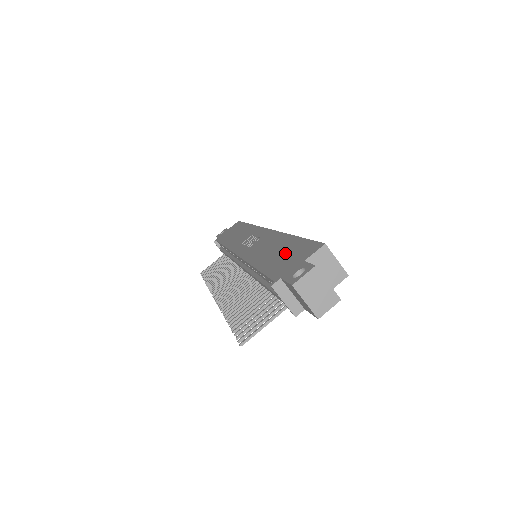
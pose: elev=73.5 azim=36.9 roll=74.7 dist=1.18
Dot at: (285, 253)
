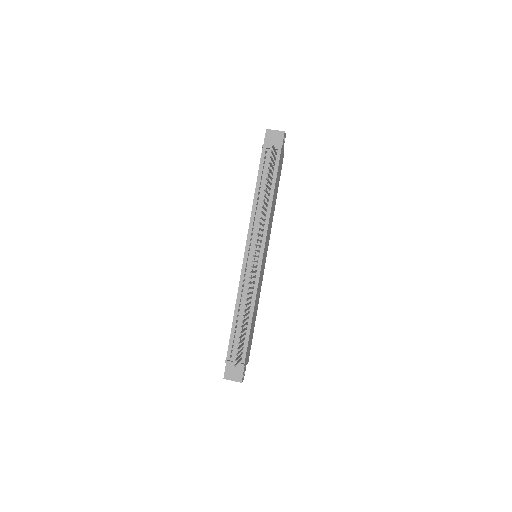
Dot at: occluded
